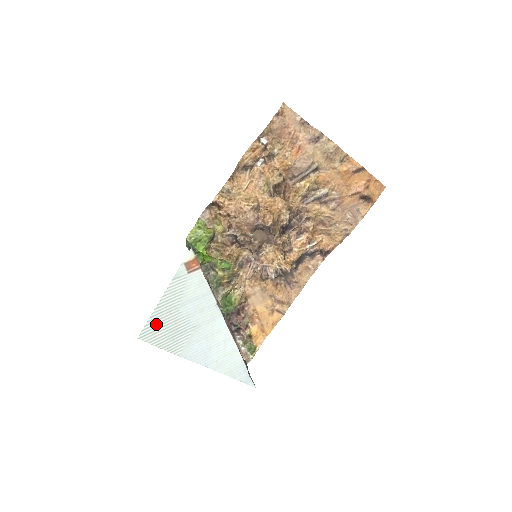
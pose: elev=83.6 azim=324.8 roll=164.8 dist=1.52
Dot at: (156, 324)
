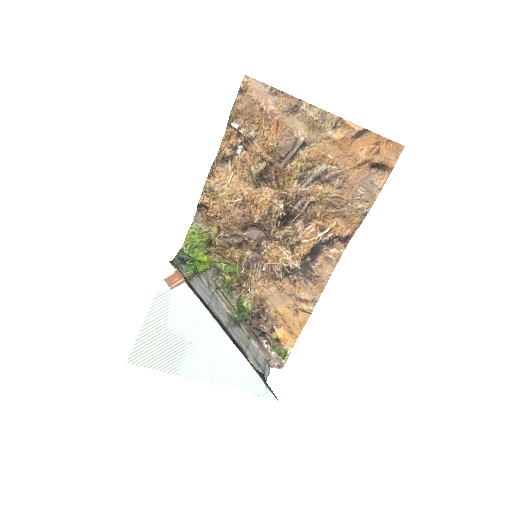
Dot at: (145, 346)
